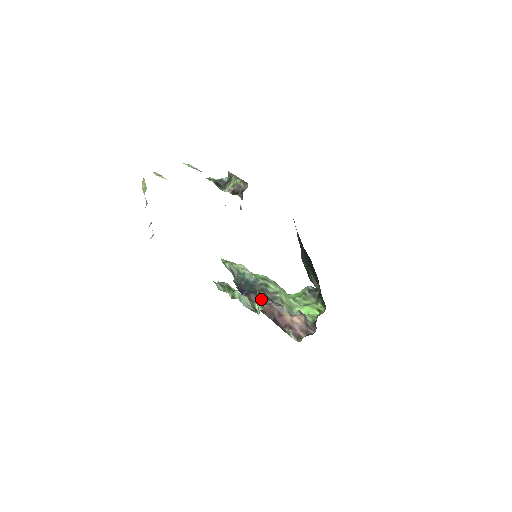
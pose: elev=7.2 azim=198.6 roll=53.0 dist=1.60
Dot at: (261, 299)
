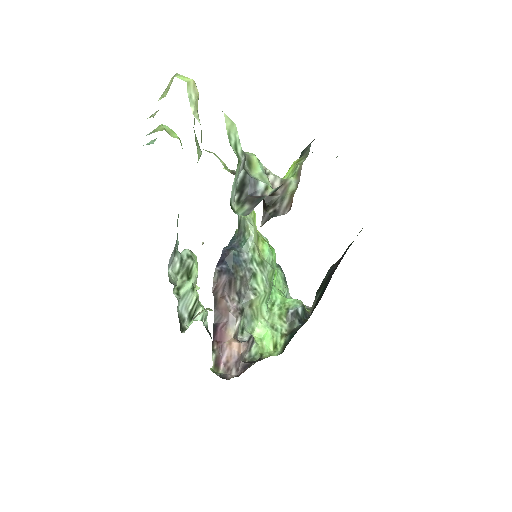
Dot at: (230, 289)
